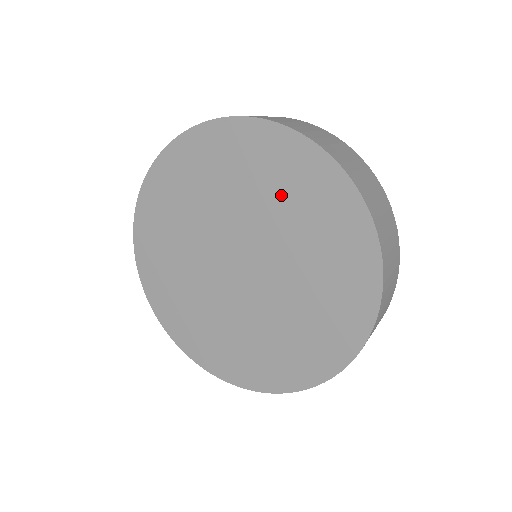
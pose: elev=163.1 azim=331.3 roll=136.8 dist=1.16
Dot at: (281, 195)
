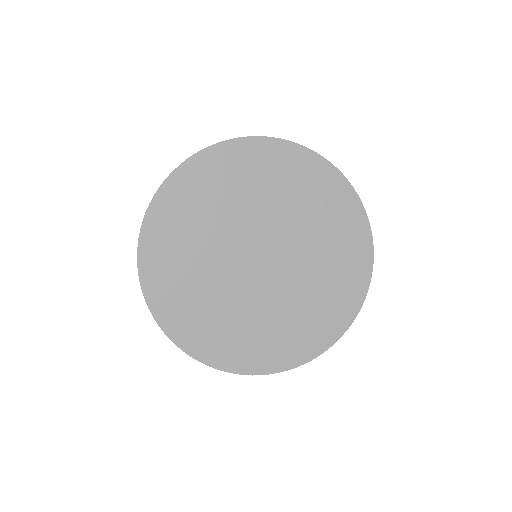
Dot at: (303, 200)
